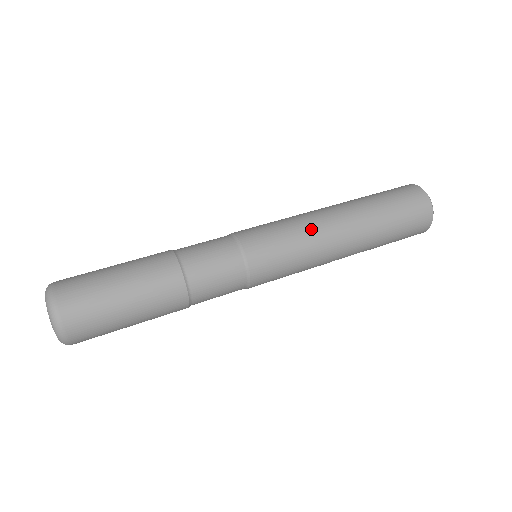
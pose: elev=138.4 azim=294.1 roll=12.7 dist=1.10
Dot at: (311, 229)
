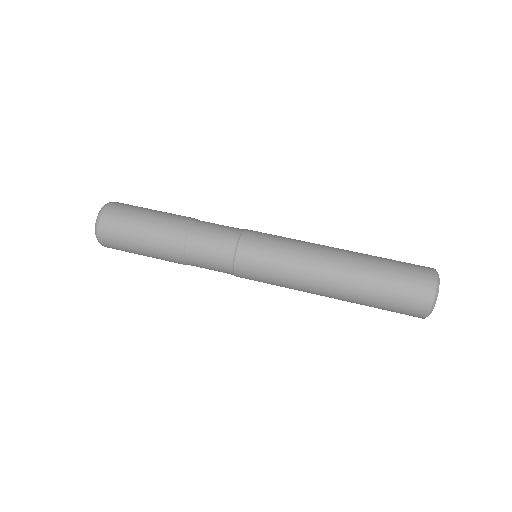
Dot at: (299, 270)
